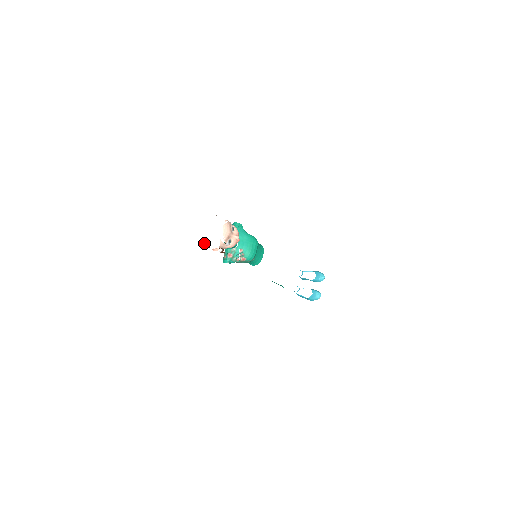
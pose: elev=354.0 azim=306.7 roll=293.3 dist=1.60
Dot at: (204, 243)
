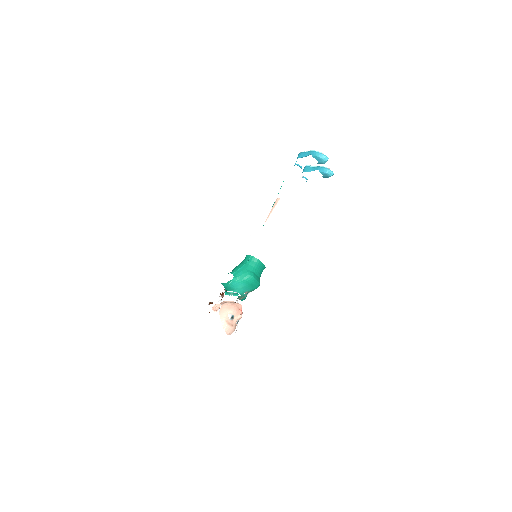
Dot at: occluded
